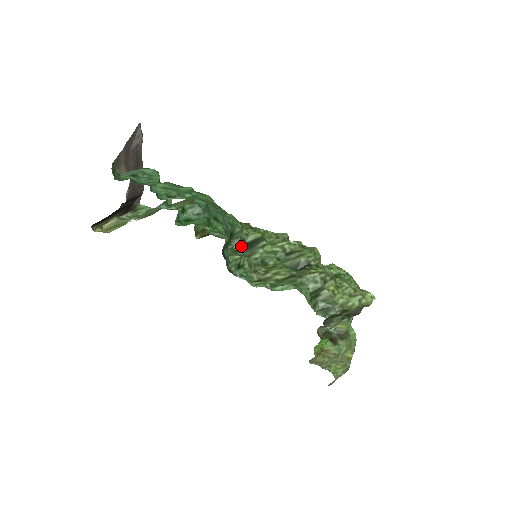
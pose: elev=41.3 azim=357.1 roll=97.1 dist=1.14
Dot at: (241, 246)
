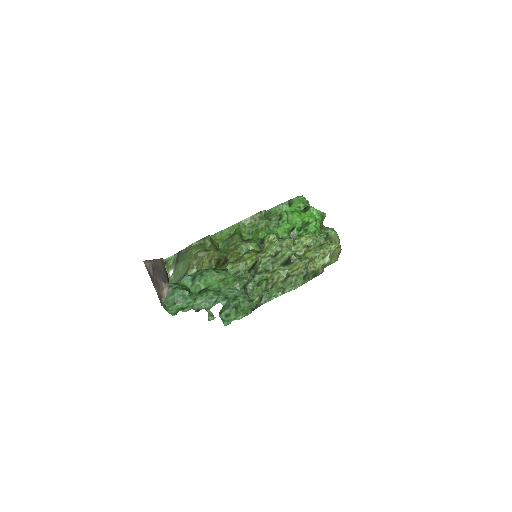
Dot at: (253, 284)
